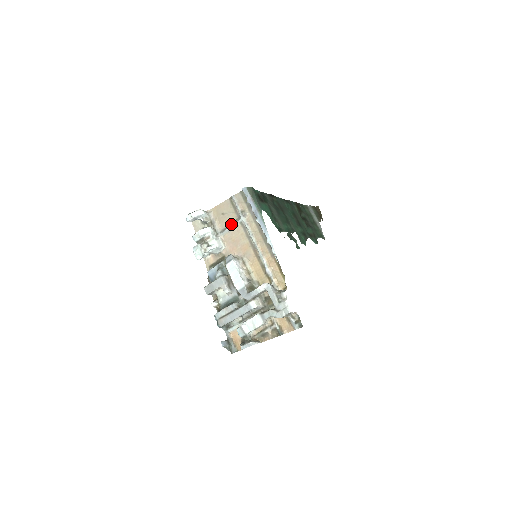
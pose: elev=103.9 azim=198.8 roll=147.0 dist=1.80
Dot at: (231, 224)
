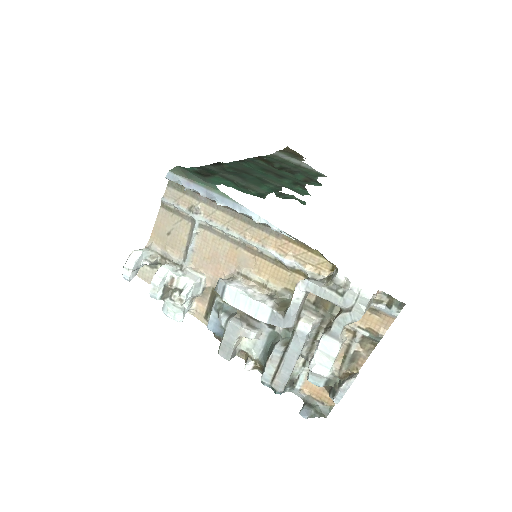
Dot at: (189, 238)
